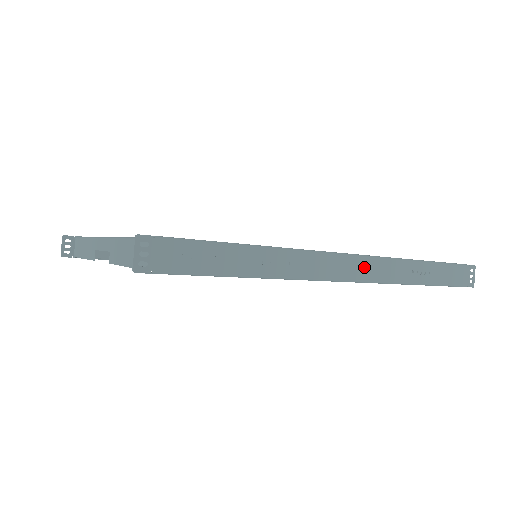
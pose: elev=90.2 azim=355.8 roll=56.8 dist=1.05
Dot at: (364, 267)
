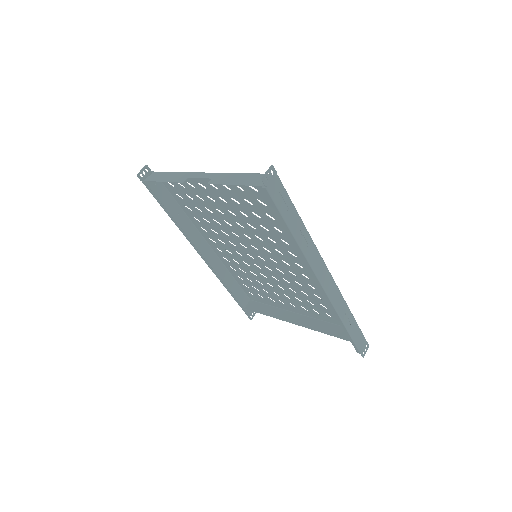
Dot at: (331, 285)
